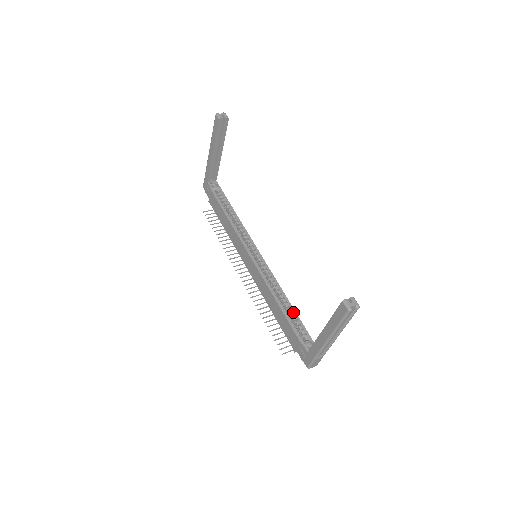
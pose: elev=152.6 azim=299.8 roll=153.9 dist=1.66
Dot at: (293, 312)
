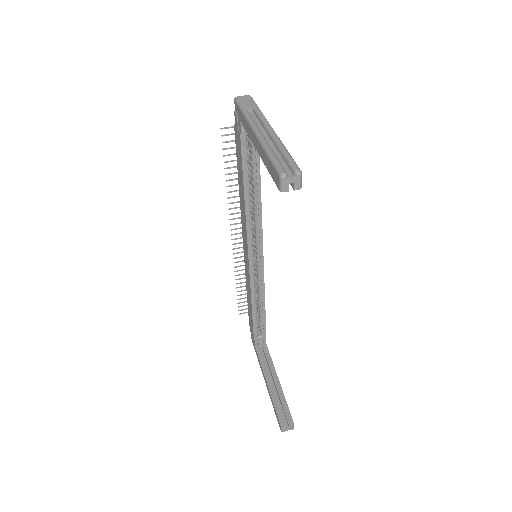
Dot at: (263, 315)
